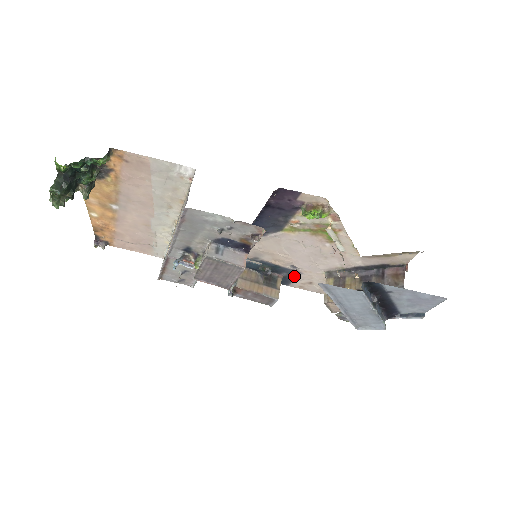
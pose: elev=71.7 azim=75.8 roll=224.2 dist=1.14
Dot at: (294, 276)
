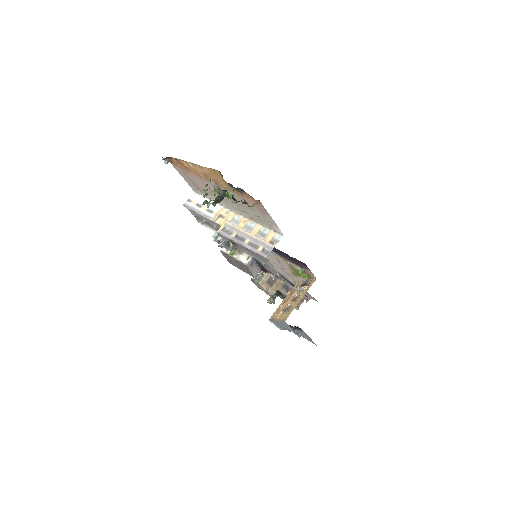
Dot at: occluded
